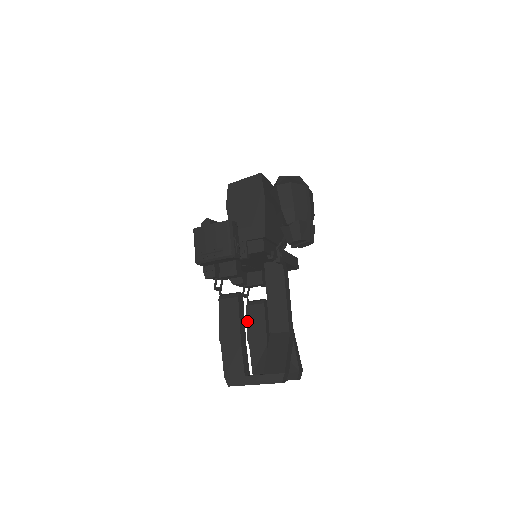
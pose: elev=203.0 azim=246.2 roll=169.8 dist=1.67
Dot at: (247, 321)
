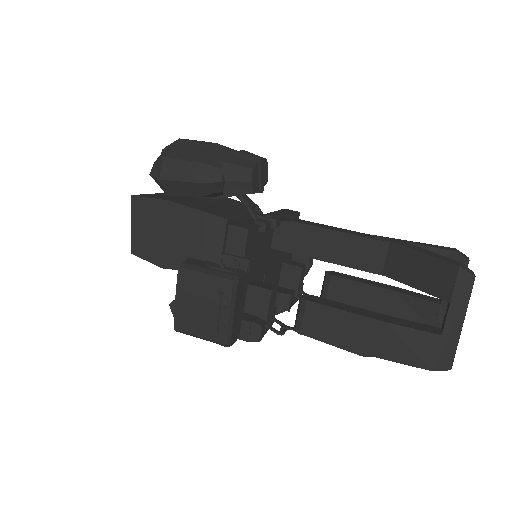
Dot at: occluded
